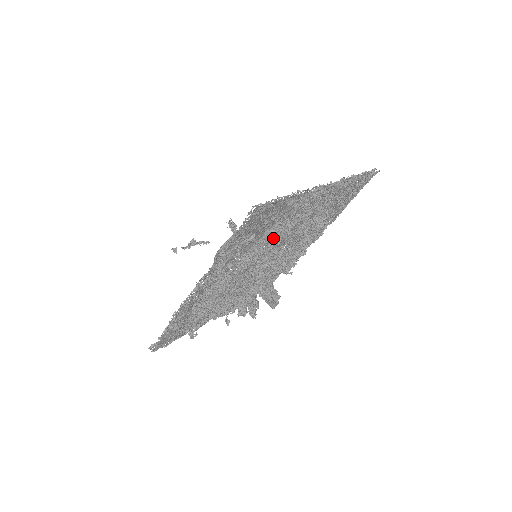
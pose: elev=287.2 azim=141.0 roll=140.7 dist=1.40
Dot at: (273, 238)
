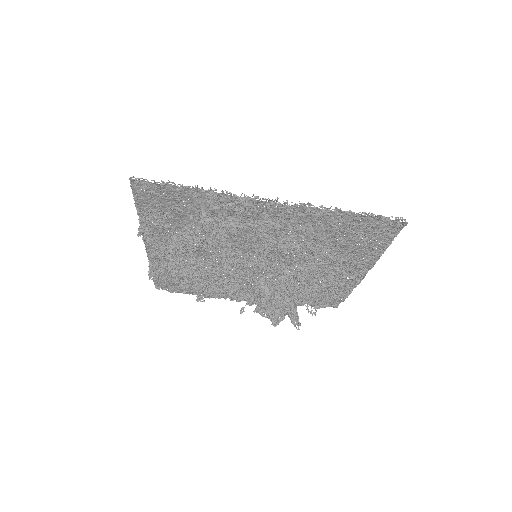
Dot at: (205, 229)
